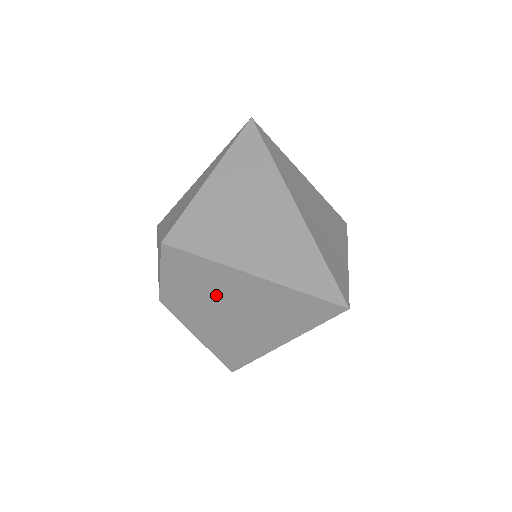
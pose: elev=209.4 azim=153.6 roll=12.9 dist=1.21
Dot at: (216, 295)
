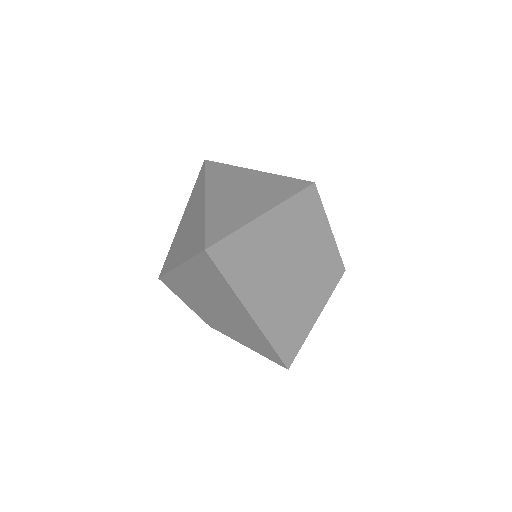
Dot at: (200, 298)
